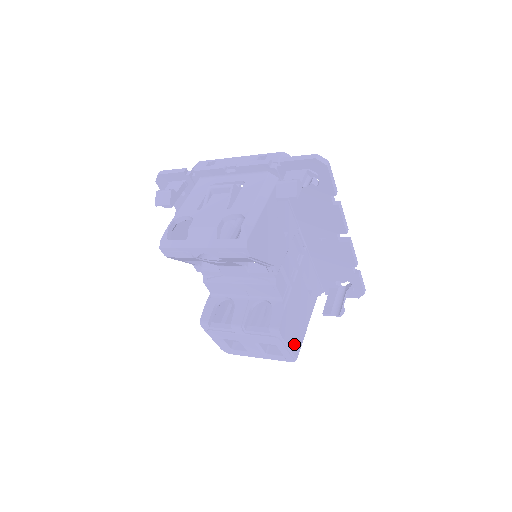
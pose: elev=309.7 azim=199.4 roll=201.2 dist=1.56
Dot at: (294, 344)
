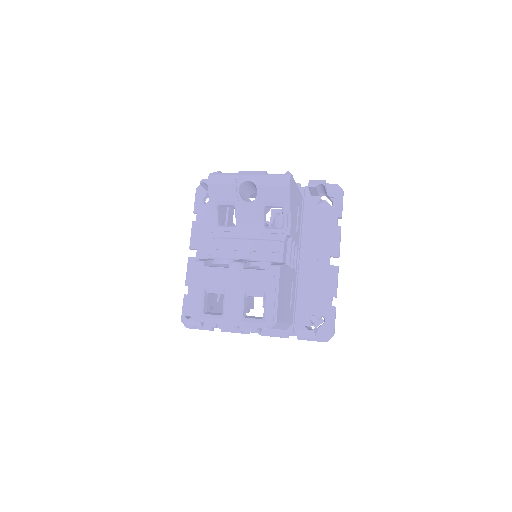
Dot at: (279, 306)
